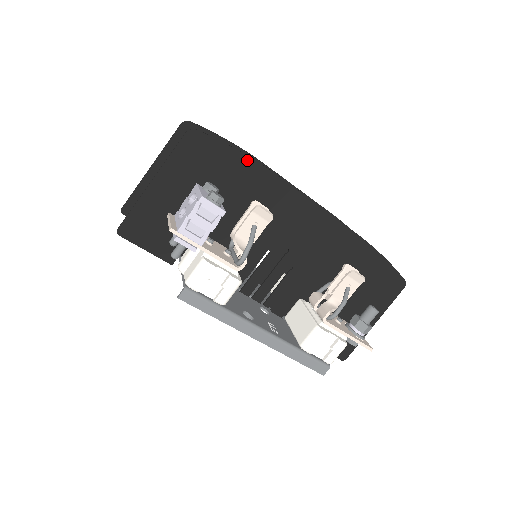
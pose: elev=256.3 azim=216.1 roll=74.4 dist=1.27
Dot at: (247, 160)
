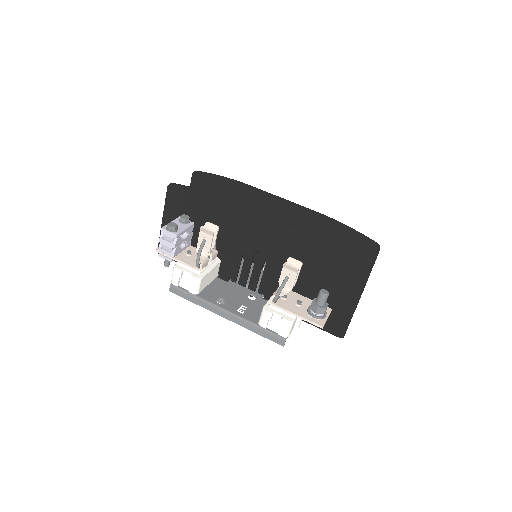
Dot at: (206, 194)
